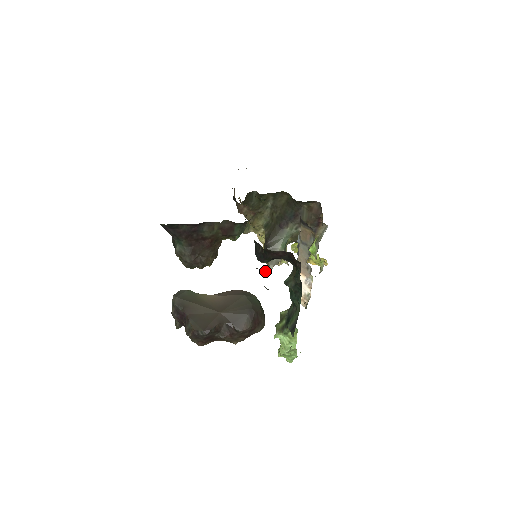
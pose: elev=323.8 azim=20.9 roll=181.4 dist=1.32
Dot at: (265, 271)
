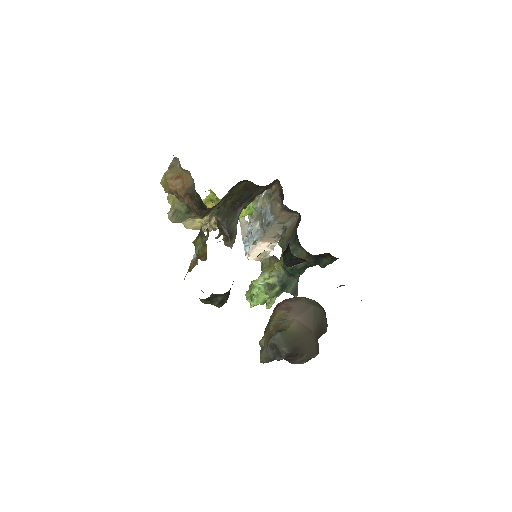
Dot at: (342, 285)
